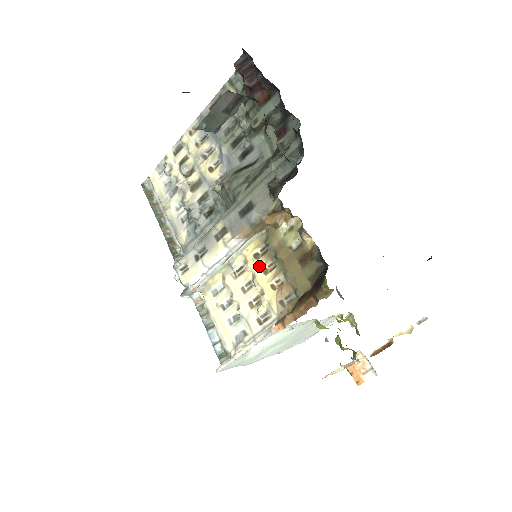
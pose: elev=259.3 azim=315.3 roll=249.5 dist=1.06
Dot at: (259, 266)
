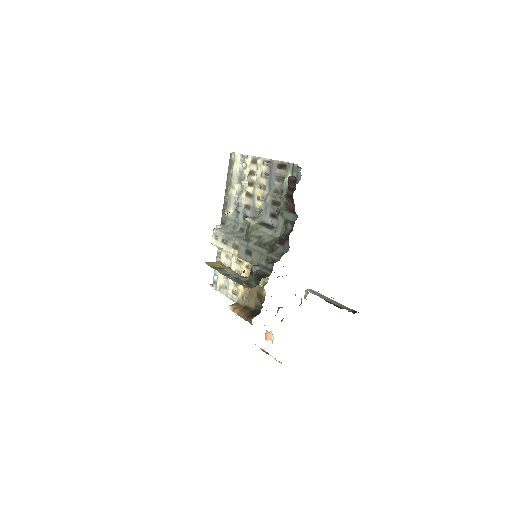
Dot at: (245, 272)
